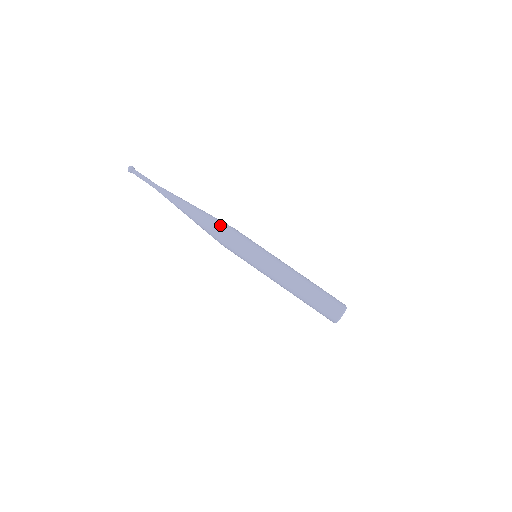
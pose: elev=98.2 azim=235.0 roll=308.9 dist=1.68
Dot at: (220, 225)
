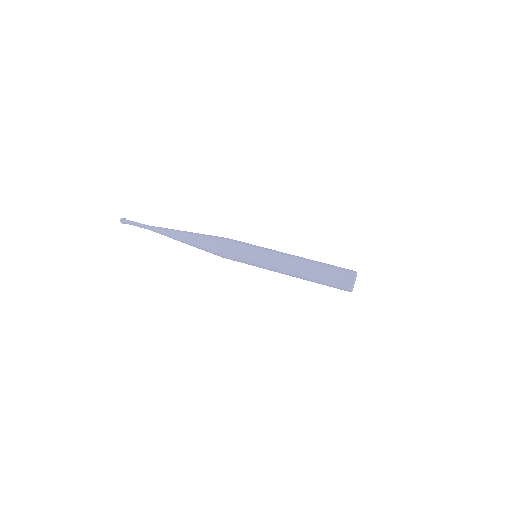
Dot at: (217, 236)
